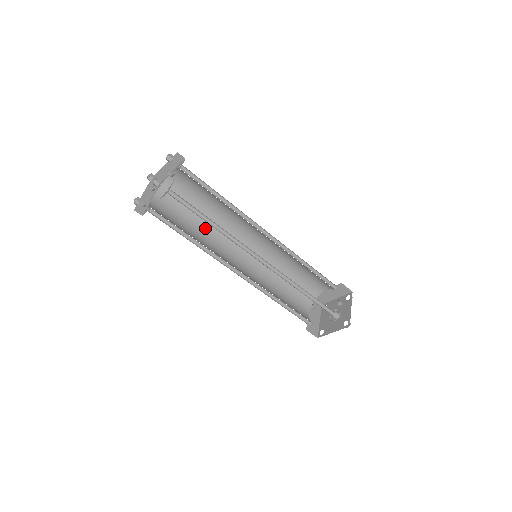
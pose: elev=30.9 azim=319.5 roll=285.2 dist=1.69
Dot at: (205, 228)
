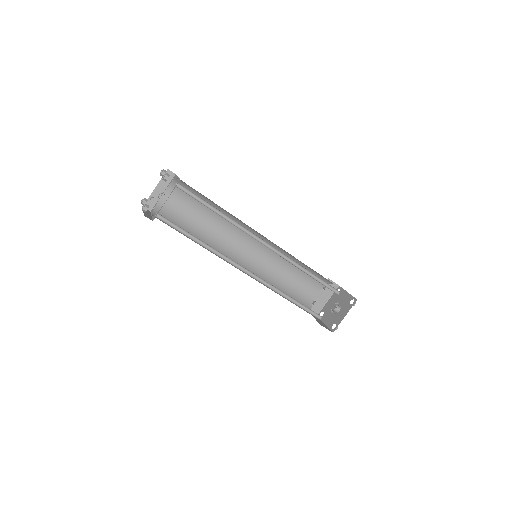
Dot at: (216, 218)
